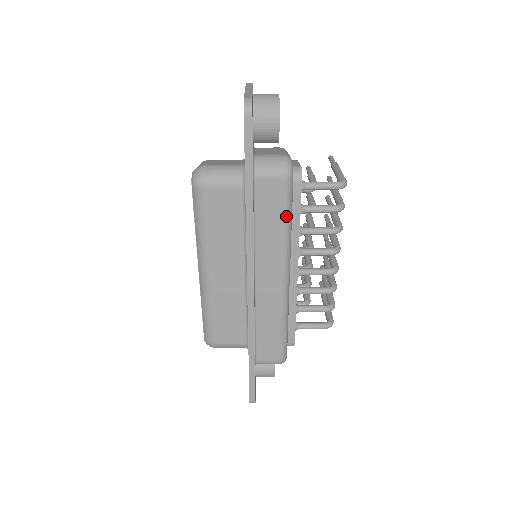
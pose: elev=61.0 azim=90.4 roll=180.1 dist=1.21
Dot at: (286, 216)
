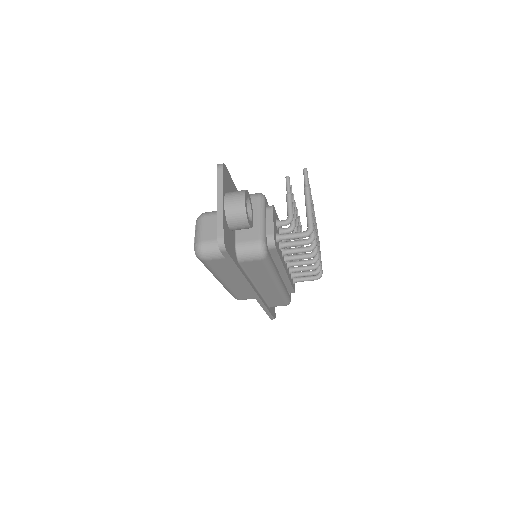
Dot at: (268, 269)
